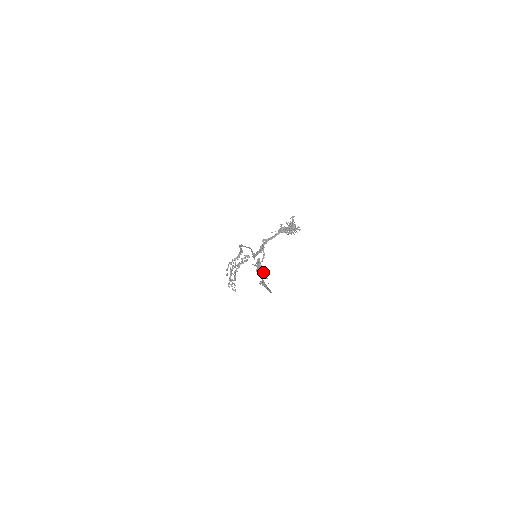
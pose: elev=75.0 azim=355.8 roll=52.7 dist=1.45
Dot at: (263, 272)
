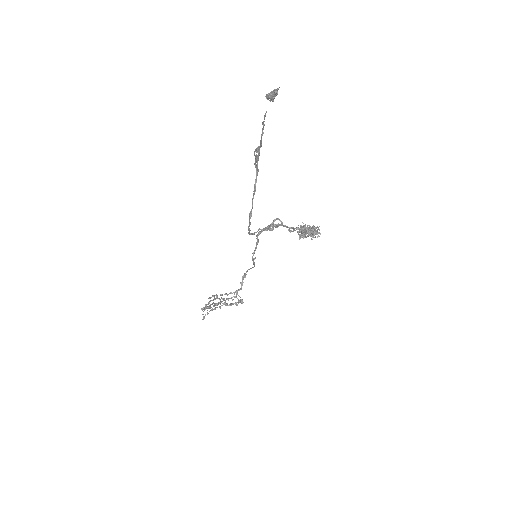
Dot at: (274, 89)
